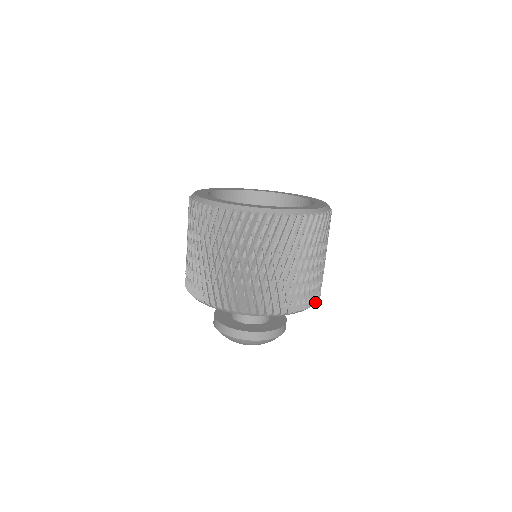
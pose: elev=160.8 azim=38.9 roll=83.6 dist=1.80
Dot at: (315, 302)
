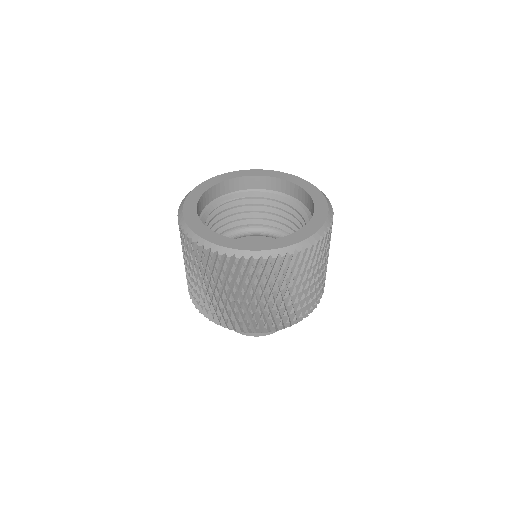
Dot at: occluded
